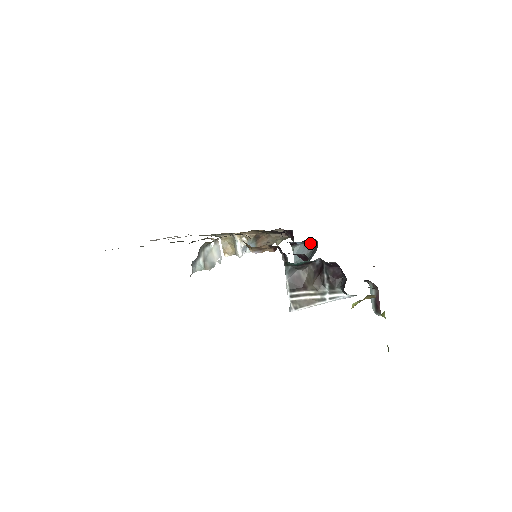
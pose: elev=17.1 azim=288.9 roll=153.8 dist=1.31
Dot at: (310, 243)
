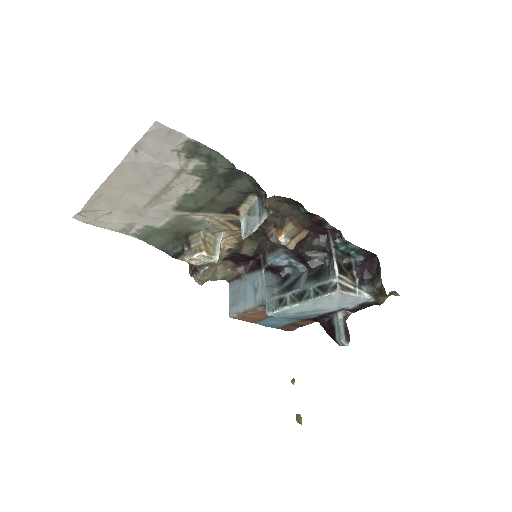
Dot at: (277, 274)
